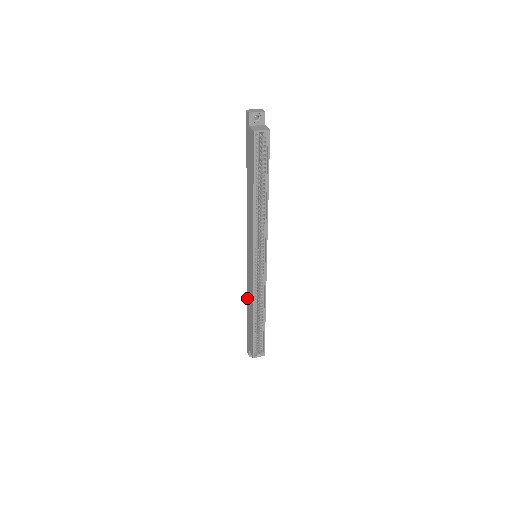
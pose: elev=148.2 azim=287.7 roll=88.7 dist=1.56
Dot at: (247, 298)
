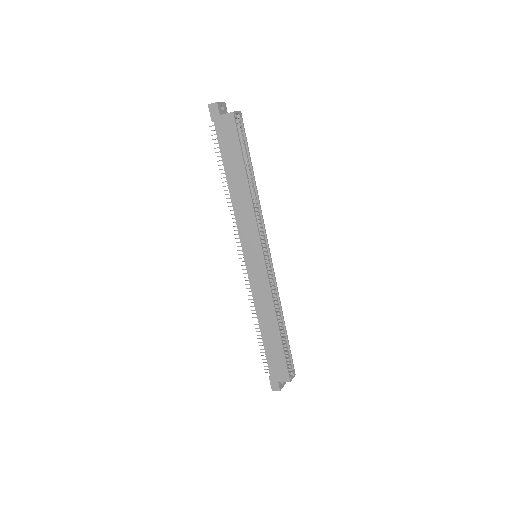
Dot at: (257, 316)
